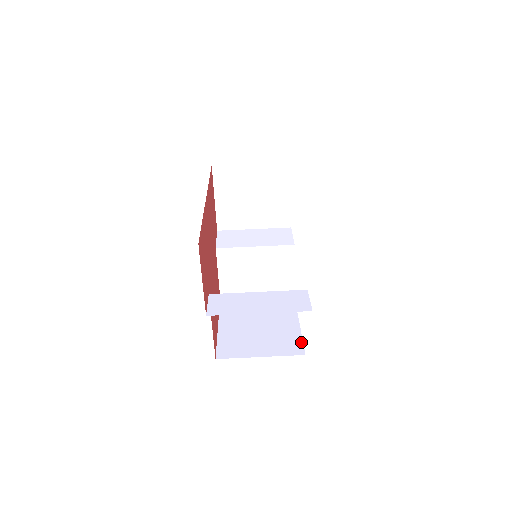
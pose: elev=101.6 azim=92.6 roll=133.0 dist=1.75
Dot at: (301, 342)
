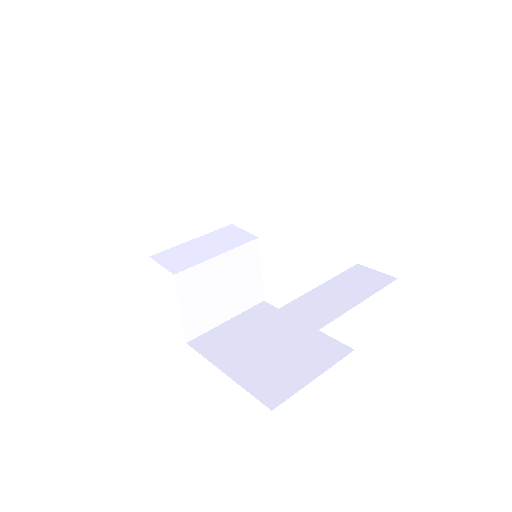
Dot at: (334, 340)
